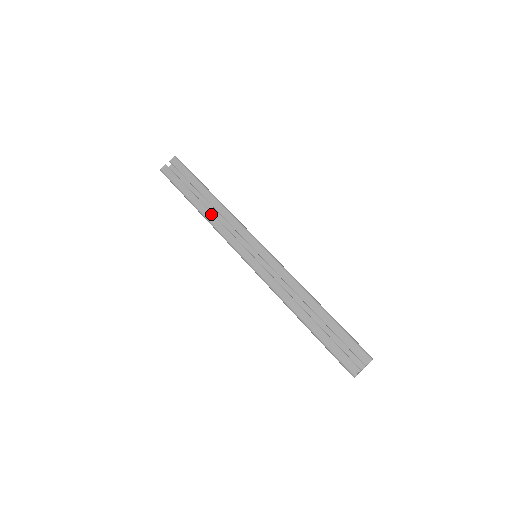
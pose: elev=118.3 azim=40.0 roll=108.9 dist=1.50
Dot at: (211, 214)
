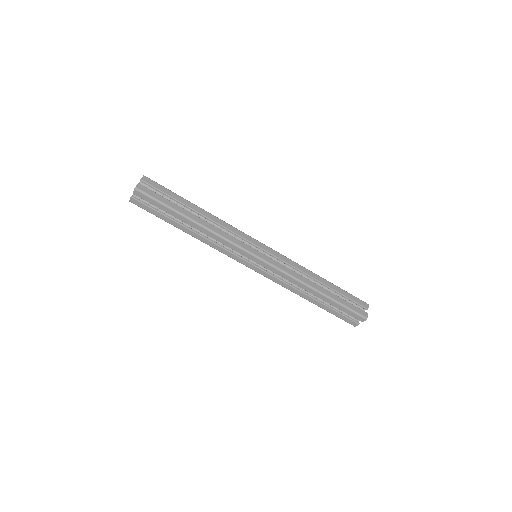
Dot at: (202, 238)
